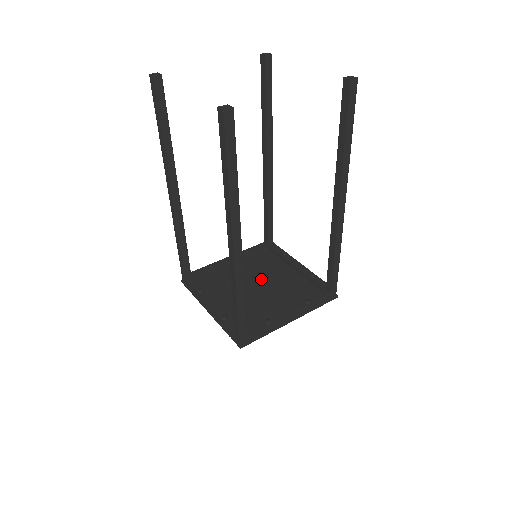
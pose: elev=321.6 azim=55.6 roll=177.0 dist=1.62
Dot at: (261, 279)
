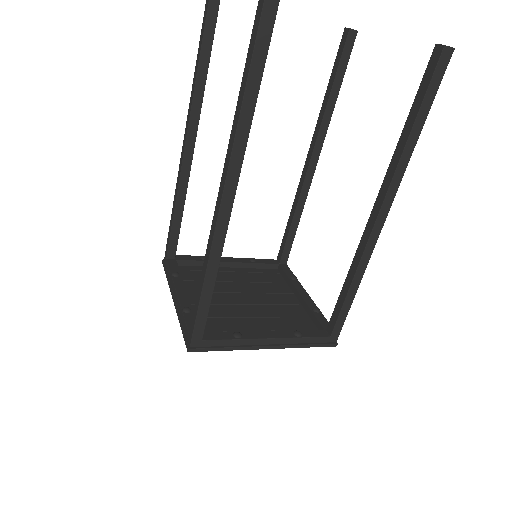
Dot at: (254, 293)
